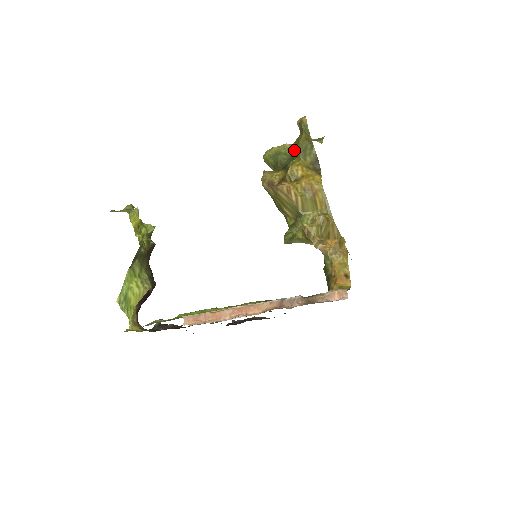
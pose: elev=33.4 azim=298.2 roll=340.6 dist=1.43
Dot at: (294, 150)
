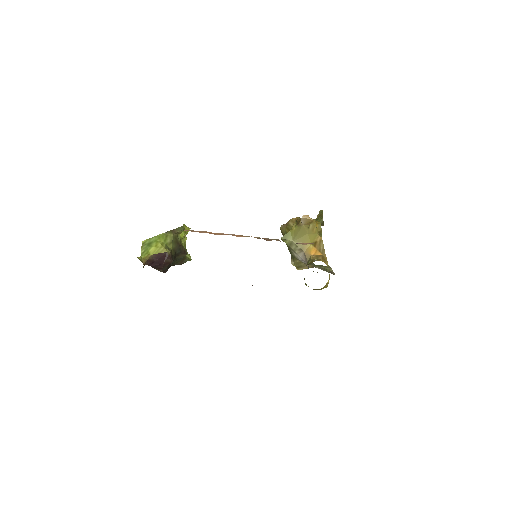
Dot at: occluded
